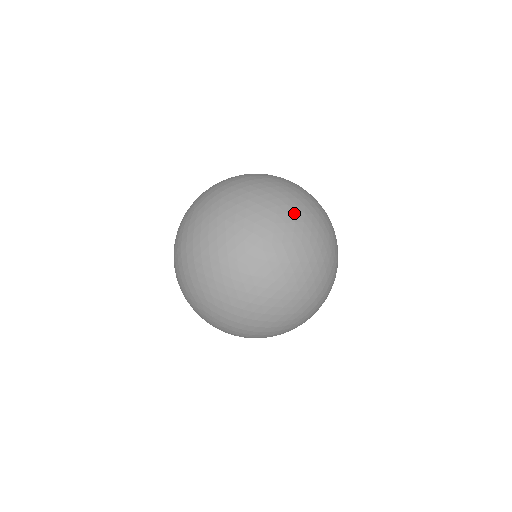
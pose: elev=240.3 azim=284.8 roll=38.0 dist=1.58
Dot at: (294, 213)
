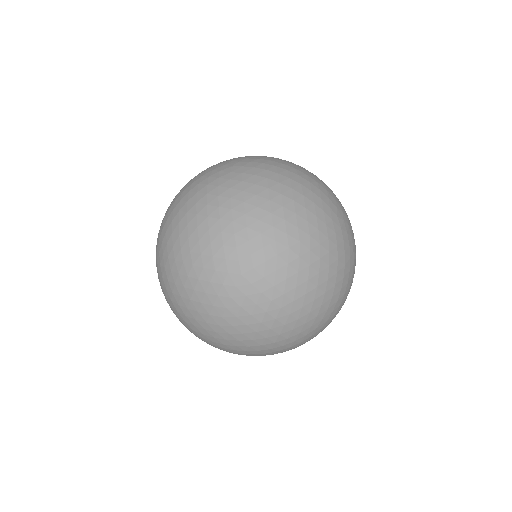
Dot at: (256, 221)
